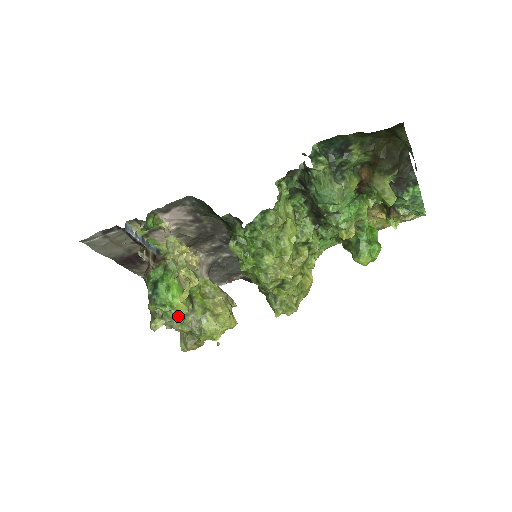
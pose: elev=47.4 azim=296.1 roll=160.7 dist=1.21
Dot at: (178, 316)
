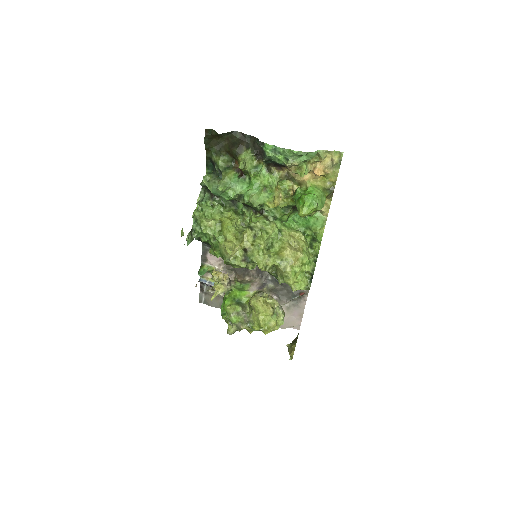
Dot at: (230, 316)
